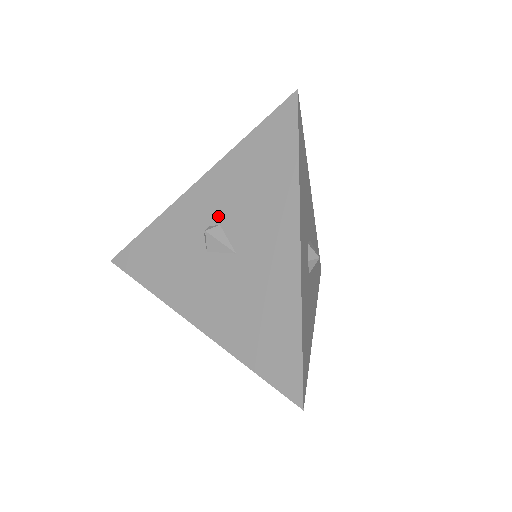
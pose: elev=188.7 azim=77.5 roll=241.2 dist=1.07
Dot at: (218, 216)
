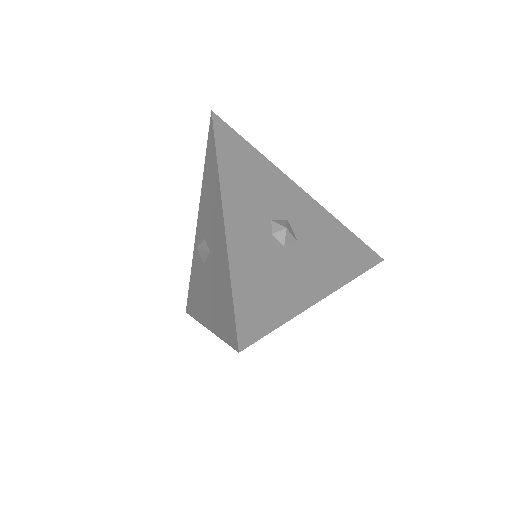
Dot at: (204, 233)
